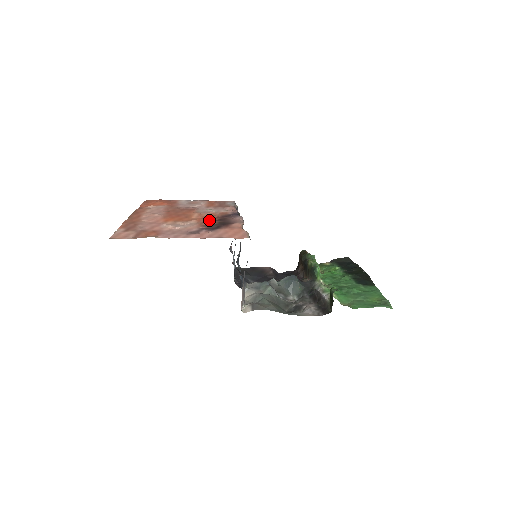
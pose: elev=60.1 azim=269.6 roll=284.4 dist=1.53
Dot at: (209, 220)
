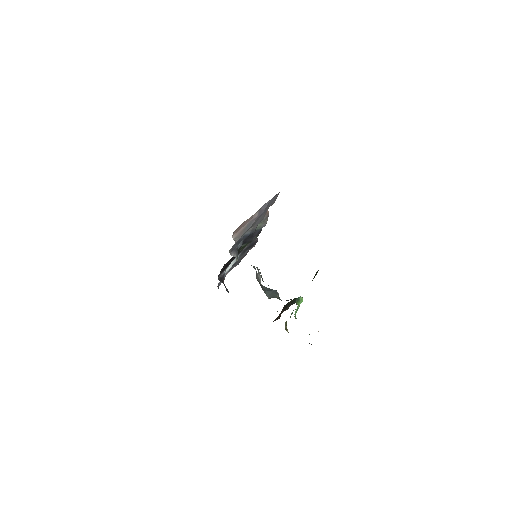
Dot at: occluded
